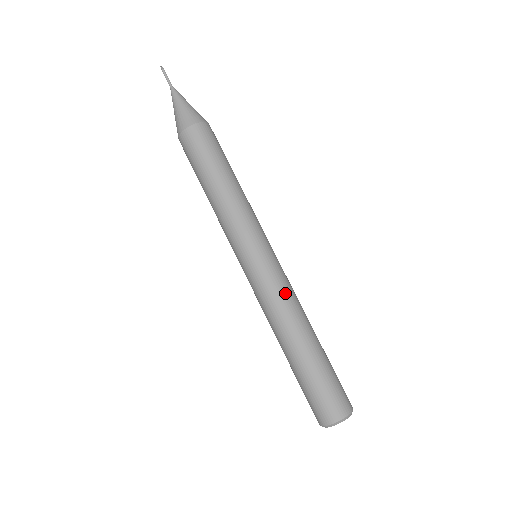
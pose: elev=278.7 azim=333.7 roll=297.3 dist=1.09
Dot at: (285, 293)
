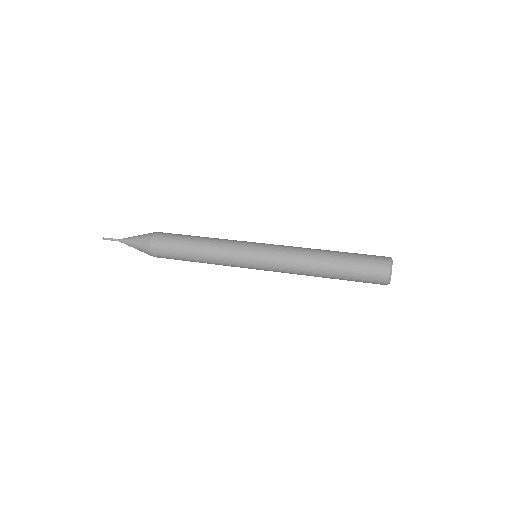
Dot at: occluded
